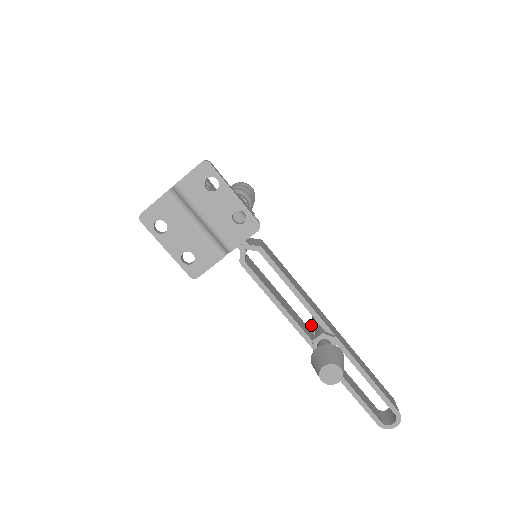
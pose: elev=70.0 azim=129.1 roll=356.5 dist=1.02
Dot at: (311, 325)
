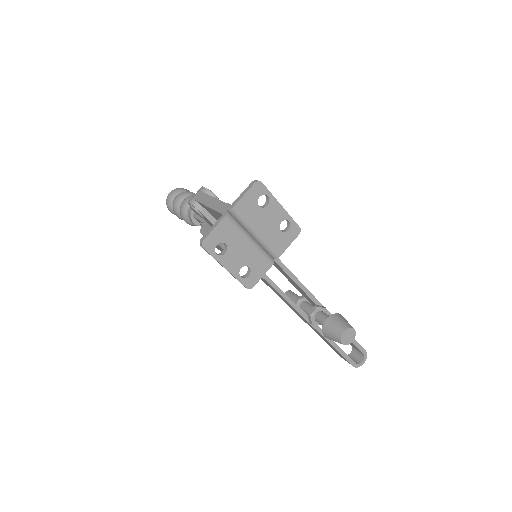
Dot at: occluded
